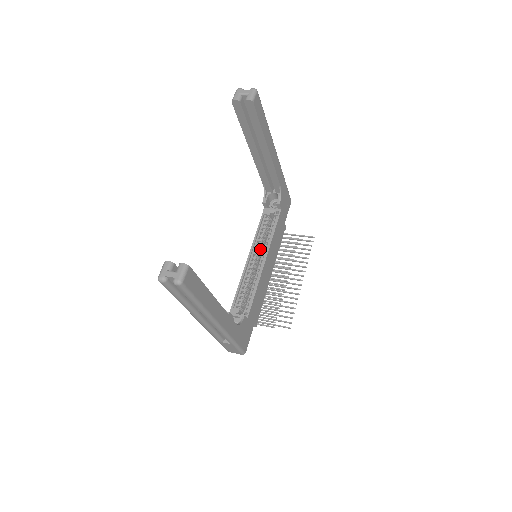
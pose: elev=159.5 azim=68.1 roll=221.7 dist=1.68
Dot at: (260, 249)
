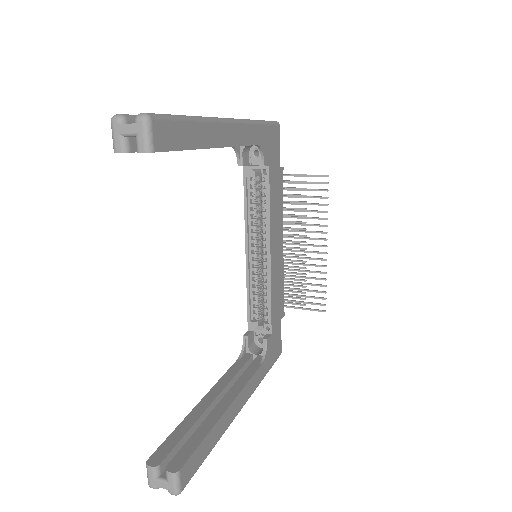
Dot at: (258, 231)
